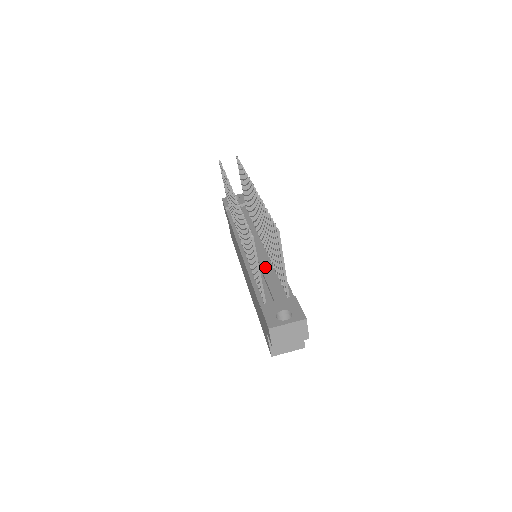
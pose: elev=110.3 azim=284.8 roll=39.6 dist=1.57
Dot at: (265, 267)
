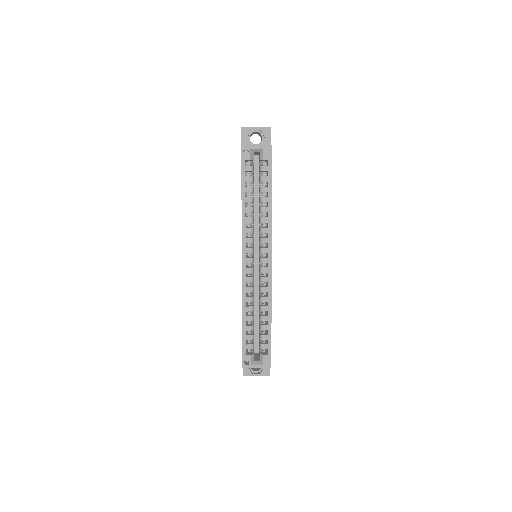
Dot at: occluded
